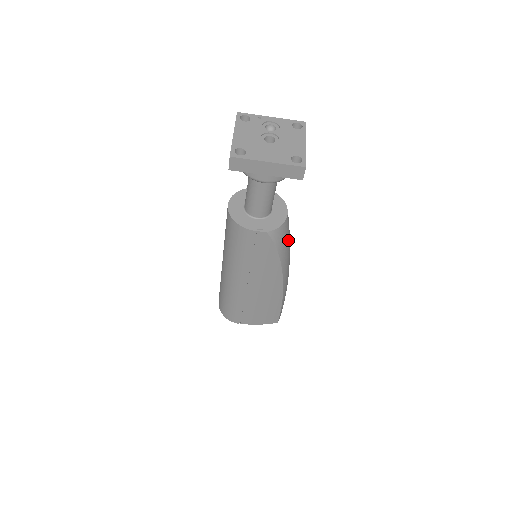
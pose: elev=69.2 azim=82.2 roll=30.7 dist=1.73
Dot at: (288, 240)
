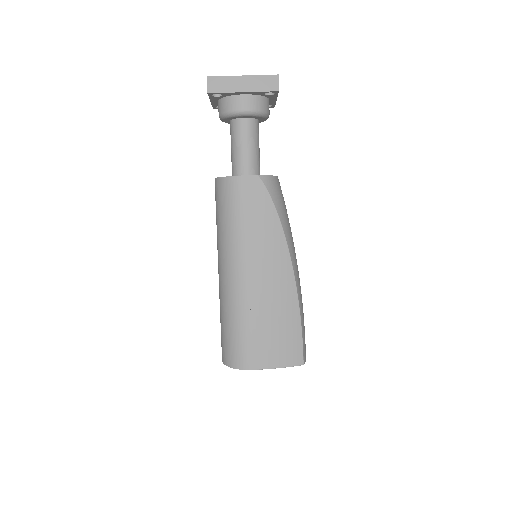
Dot at: (285, 210)
